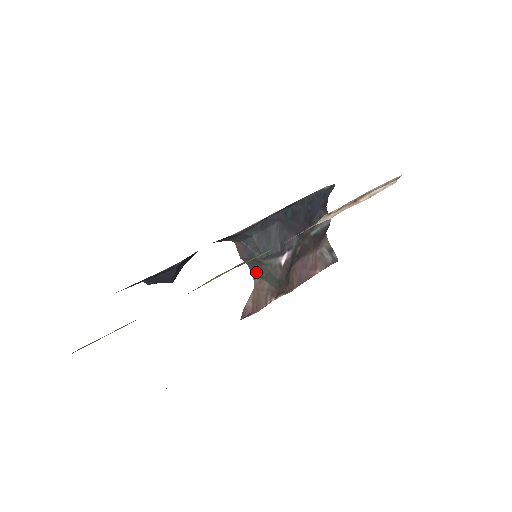
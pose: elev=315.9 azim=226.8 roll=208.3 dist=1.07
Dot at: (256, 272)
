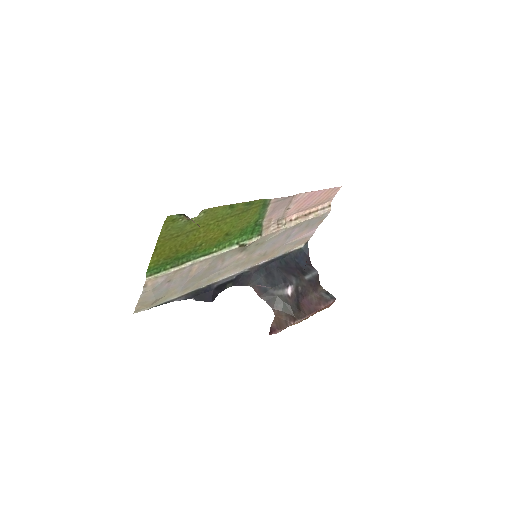
Dot at: (273, 305)
